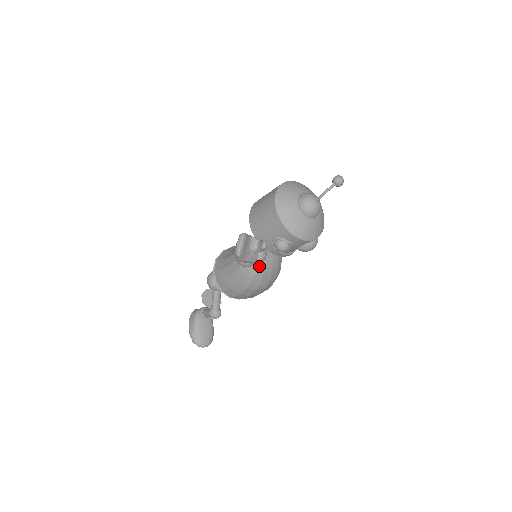
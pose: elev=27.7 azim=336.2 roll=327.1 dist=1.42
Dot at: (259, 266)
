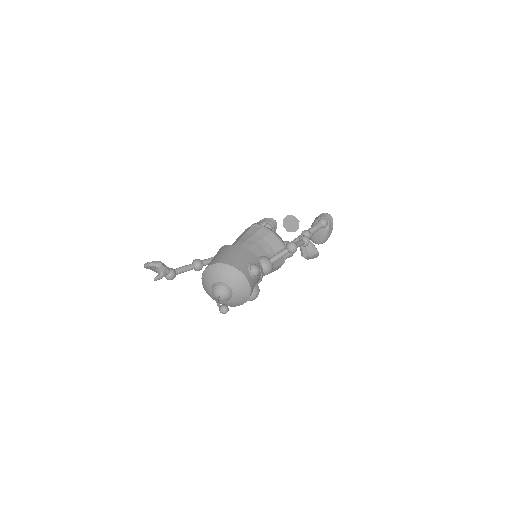
Dot at: occluded
